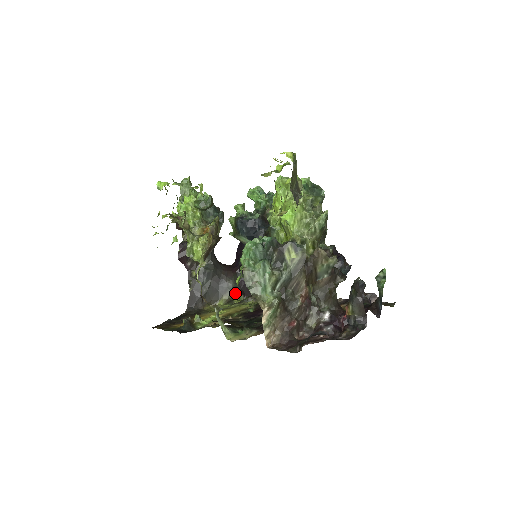
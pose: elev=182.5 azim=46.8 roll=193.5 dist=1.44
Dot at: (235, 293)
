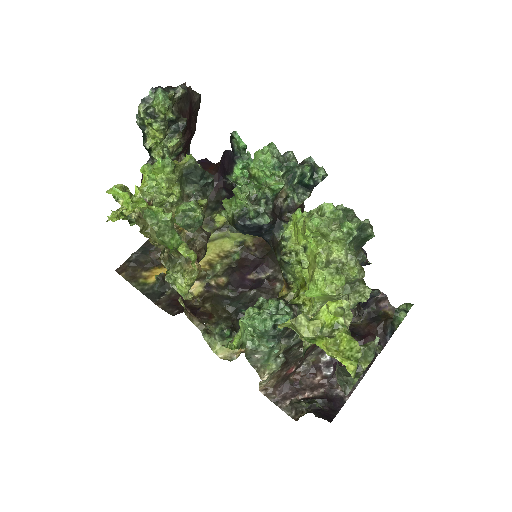
Dot at: (216, 211)
